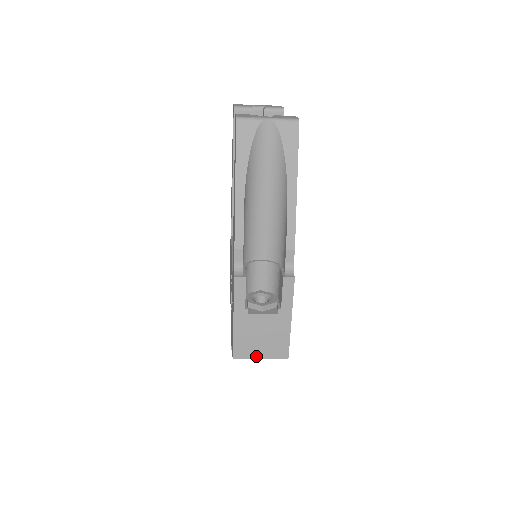
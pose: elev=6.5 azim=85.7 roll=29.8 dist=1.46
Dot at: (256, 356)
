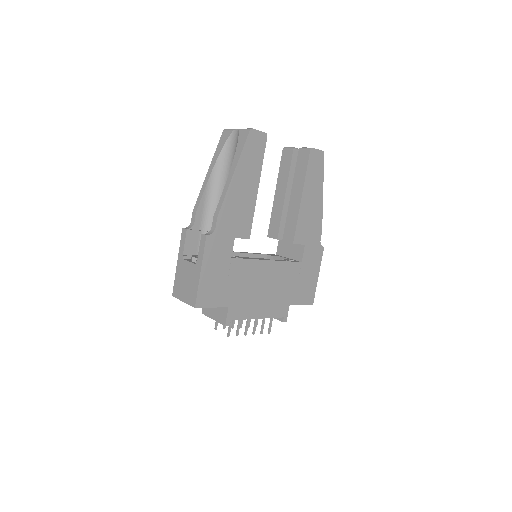
Dot at: (182, 298)
